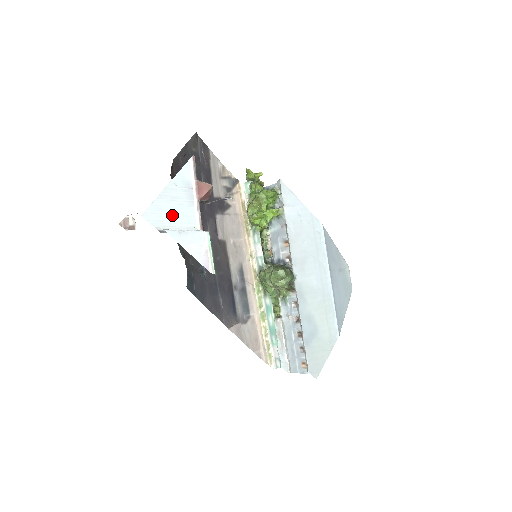
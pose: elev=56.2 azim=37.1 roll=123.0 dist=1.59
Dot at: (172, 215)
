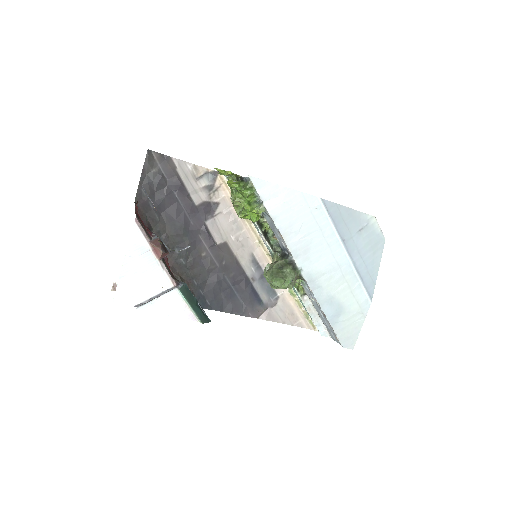
Dot at: (141, 286)
